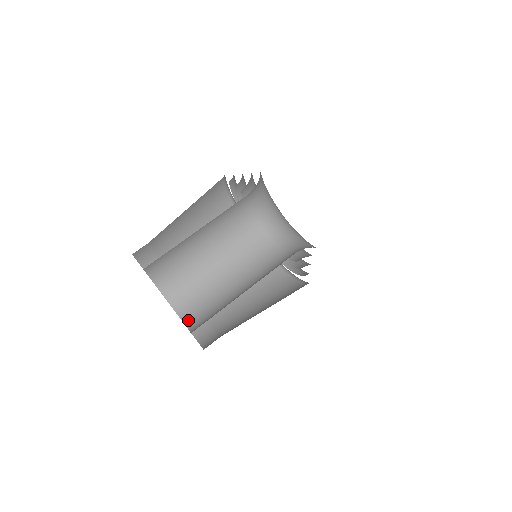
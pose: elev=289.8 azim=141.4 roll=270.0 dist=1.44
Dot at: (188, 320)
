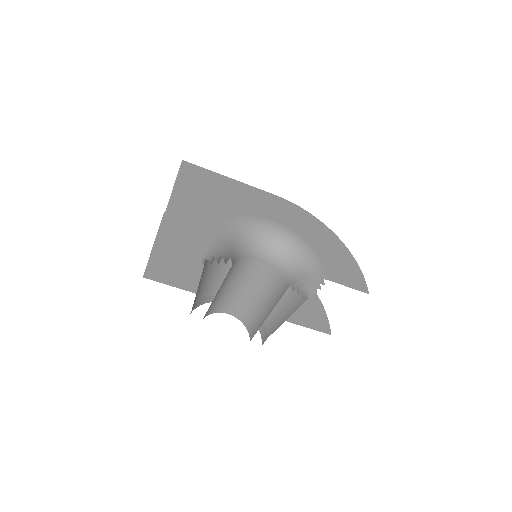
Dot at: (241, 319)
